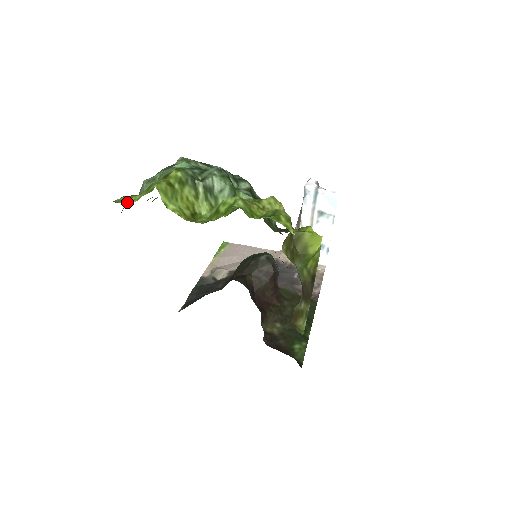
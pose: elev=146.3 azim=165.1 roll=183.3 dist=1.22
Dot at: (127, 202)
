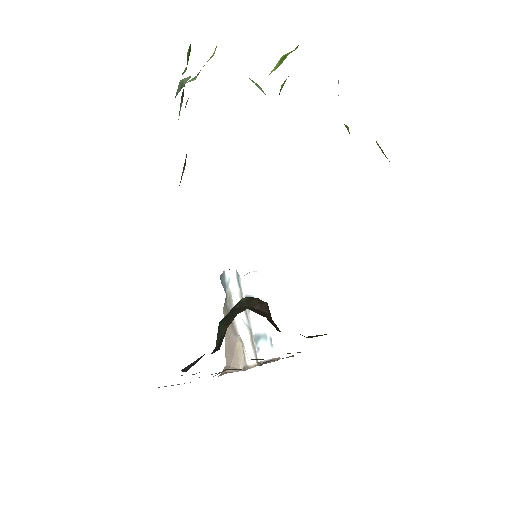
Dot at: occluded
